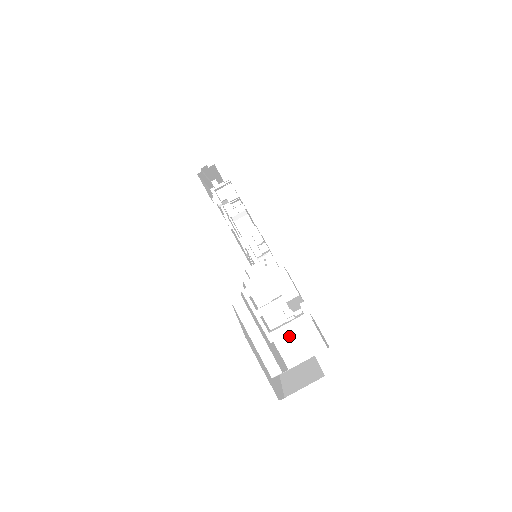
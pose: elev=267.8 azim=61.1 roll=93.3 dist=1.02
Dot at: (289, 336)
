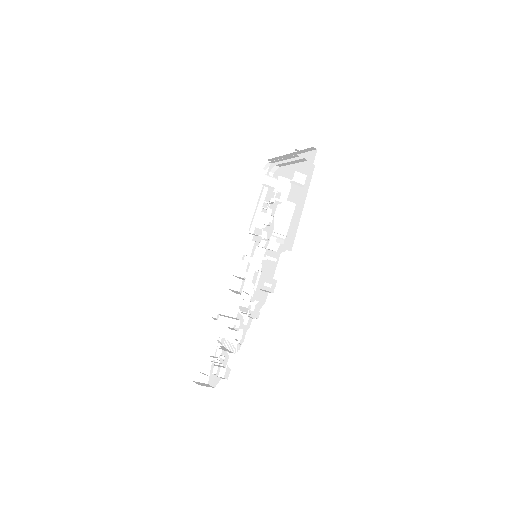
Dot at: occluded
